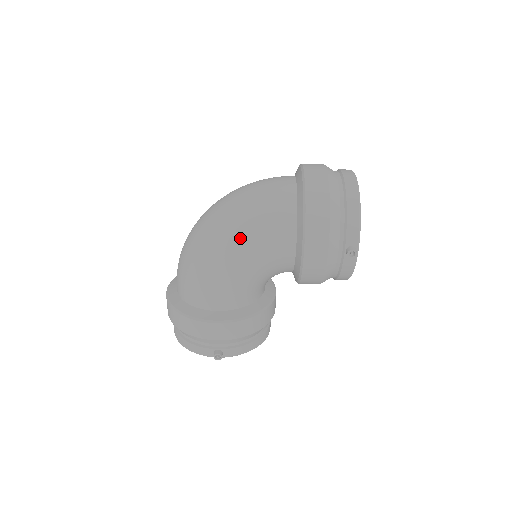
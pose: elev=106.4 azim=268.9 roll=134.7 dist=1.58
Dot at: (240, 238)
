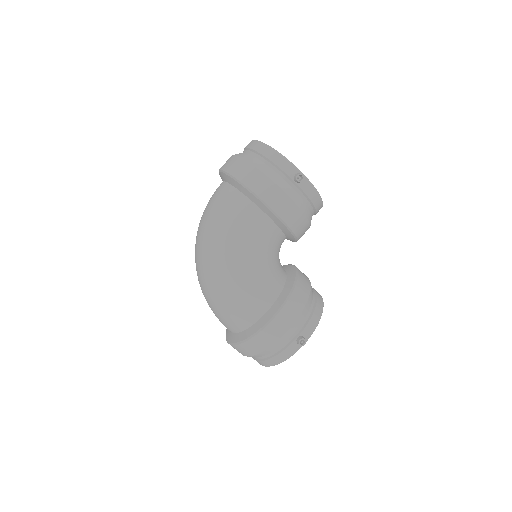
Dot at: (227, 246)
